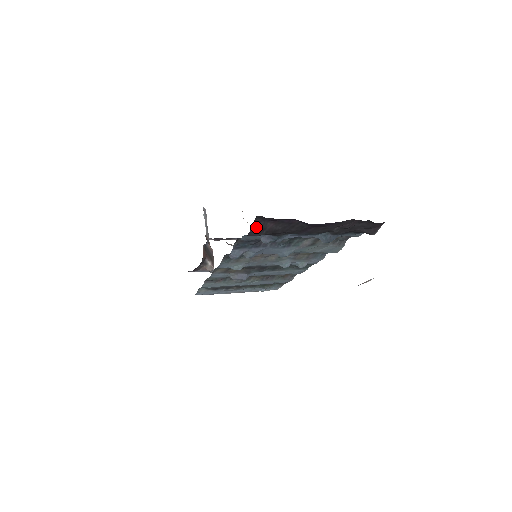
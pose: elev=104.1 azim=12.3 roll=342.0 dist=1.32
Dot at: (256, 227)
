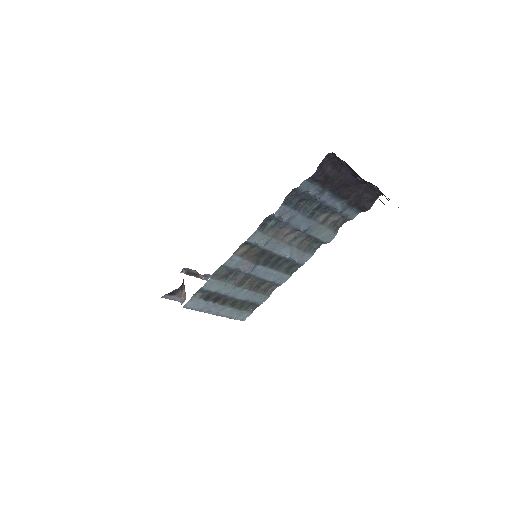
Dot at: (320, 168)
